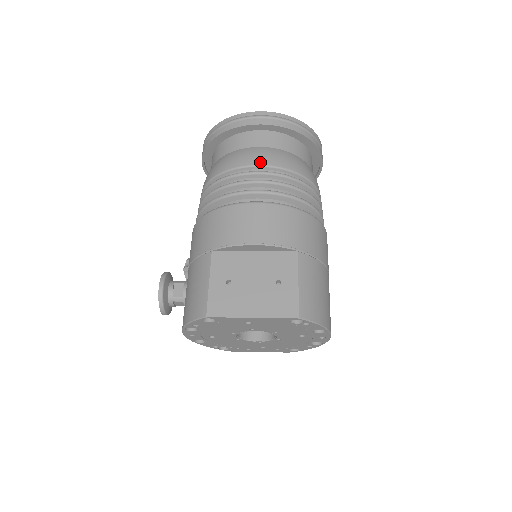
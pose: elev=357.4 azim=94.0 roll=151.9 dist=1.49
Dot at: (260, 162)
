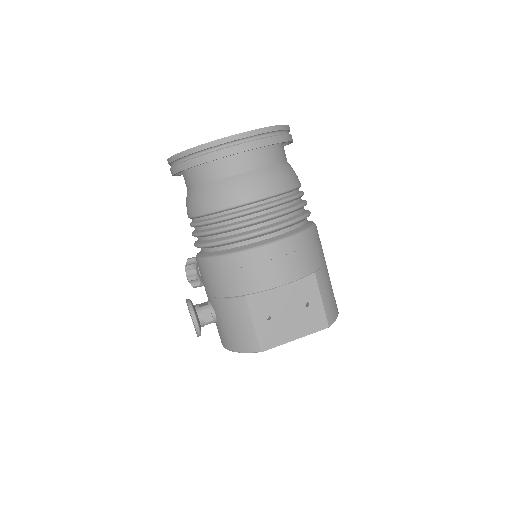
Dot at: (260, 195)
